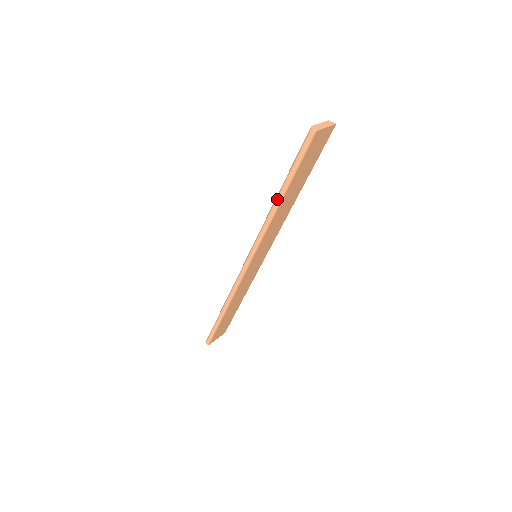
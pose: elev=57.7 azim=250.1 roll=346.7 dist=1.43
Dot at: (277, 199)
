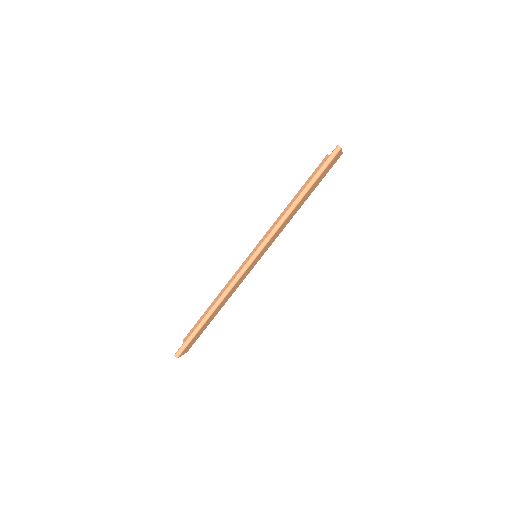
Dot at: (298, 198)
